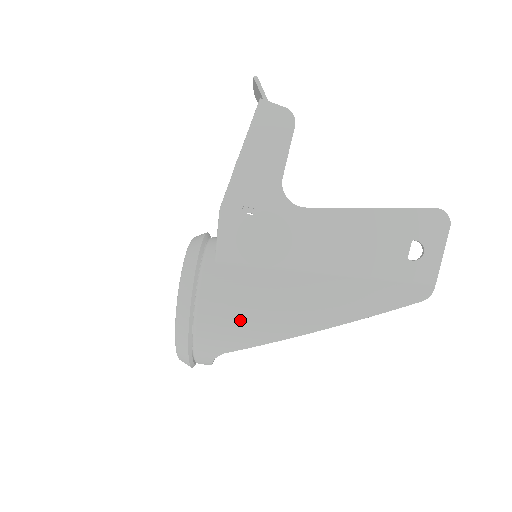
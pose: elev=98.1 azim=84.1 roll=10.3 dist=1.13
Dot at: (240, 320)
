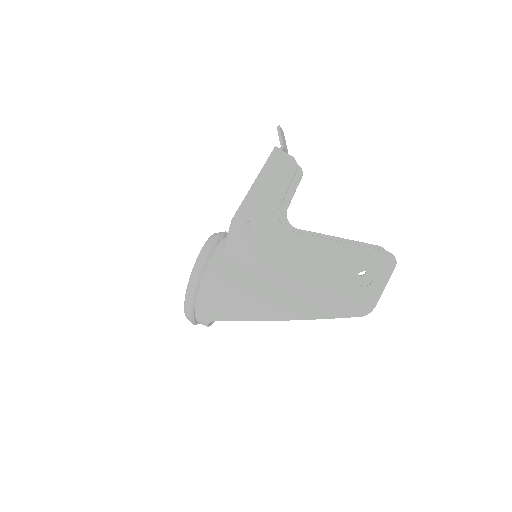
Dot at: (229, 301)
